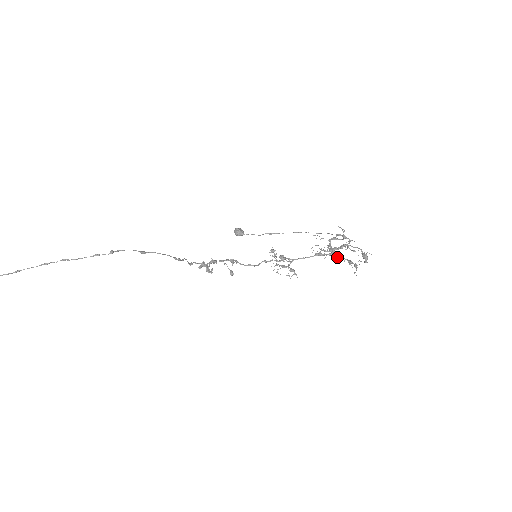
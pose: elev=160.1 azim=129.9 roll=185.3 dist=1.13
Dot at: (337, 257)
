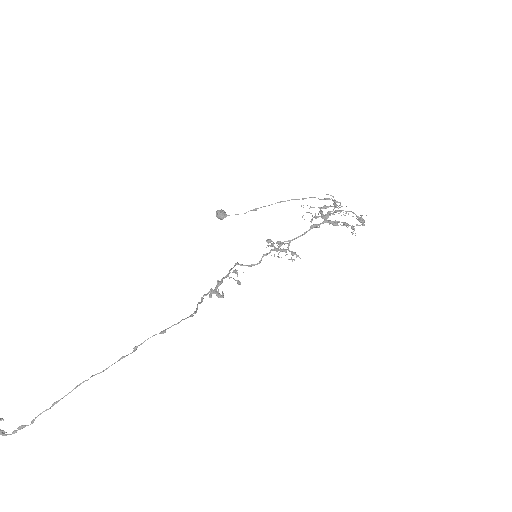
Dot at: (332, 224)
